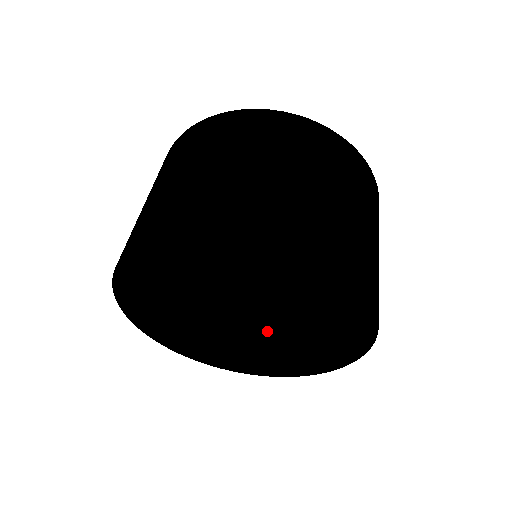
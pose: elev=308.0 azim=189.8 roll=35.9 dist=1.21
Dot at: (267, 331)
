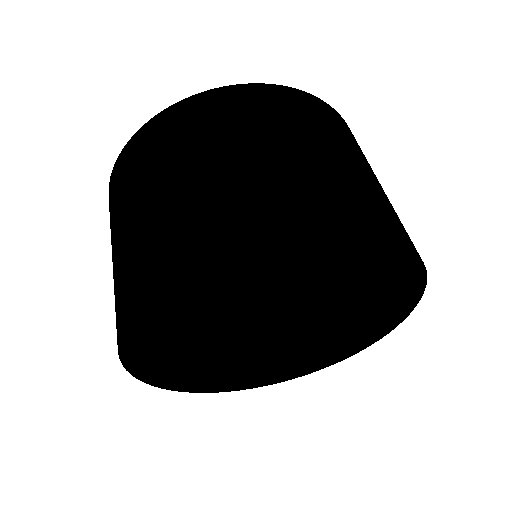
Dot at: (287, 333)
